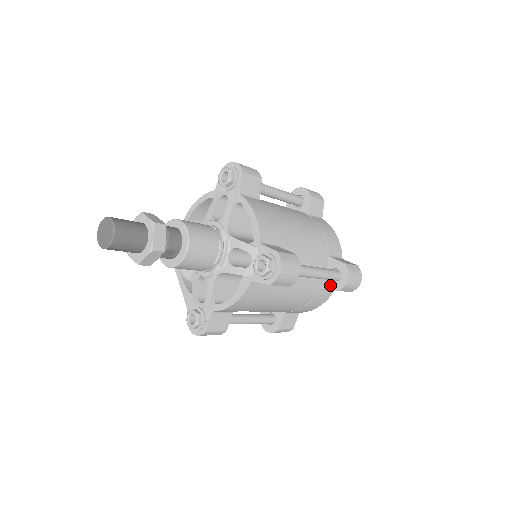
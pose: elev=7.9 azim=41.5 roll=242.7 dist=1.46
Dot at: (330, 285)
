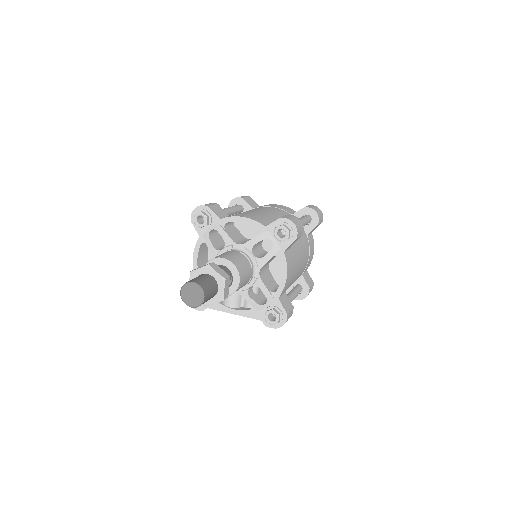
Dot at: (310, 228)
